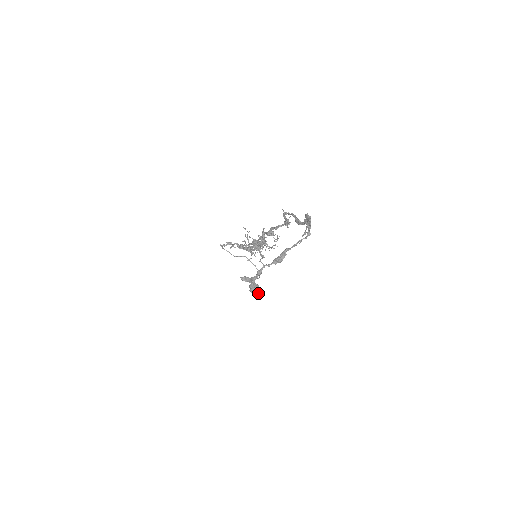
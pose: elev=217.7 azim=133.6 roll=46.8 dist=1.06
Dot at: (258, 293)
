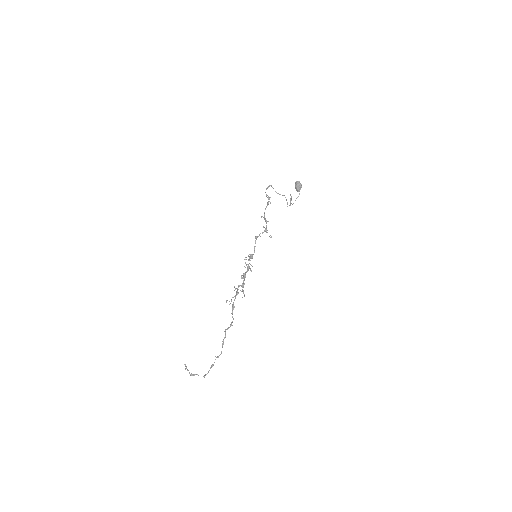
Dot at: (298, 191)
